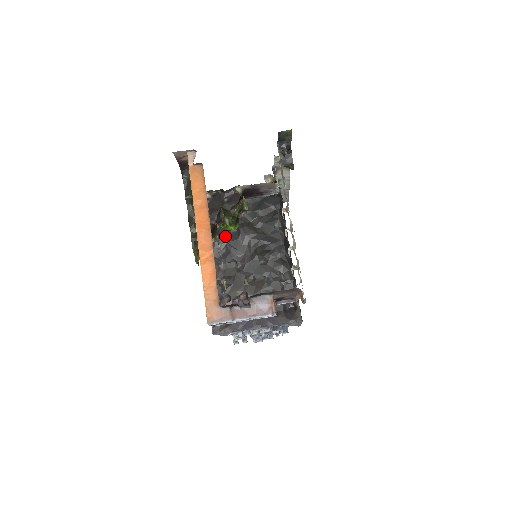
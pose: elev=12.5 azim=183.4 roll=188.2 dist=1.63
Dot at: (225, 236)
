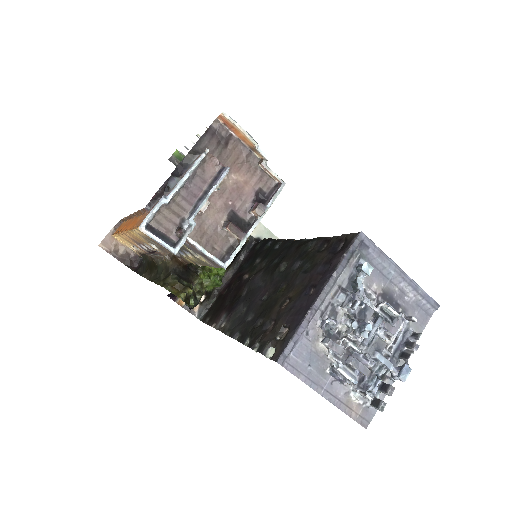
Dot at: (238, 303)
